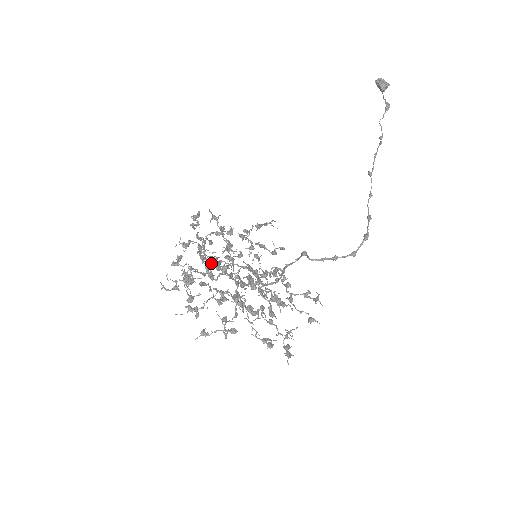
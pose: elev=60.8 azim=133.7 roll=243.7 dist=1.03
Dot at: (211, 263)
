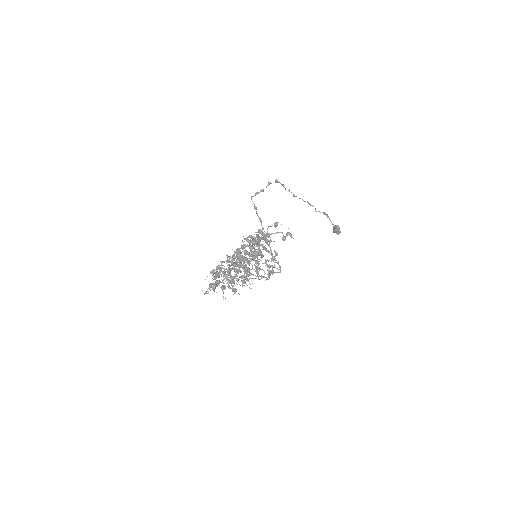
Dot at: (234, 276)
